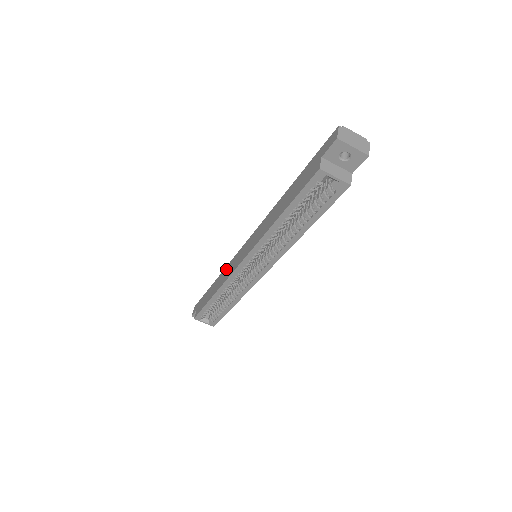
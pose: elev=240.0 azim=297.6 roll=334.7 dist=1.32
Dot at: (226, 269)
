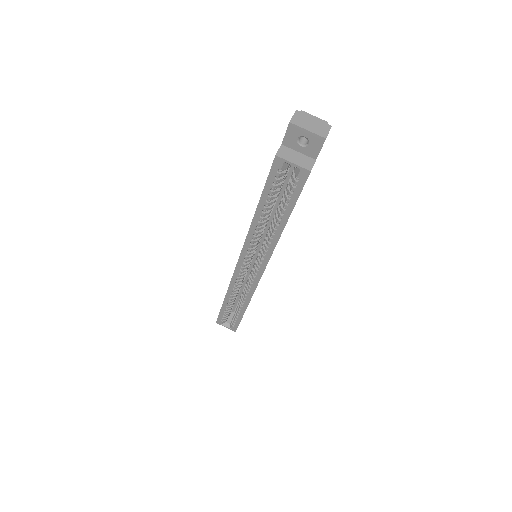
Dot at: occluded
